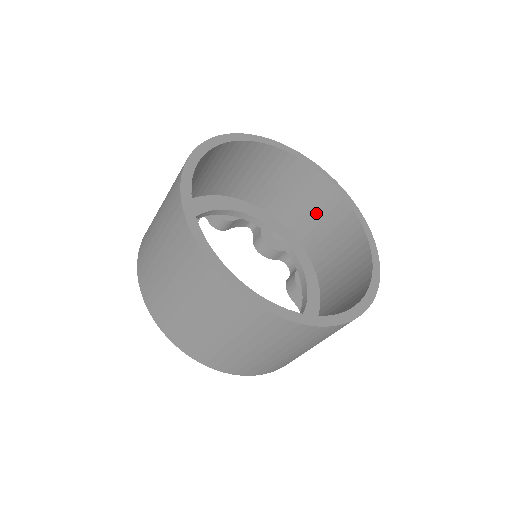
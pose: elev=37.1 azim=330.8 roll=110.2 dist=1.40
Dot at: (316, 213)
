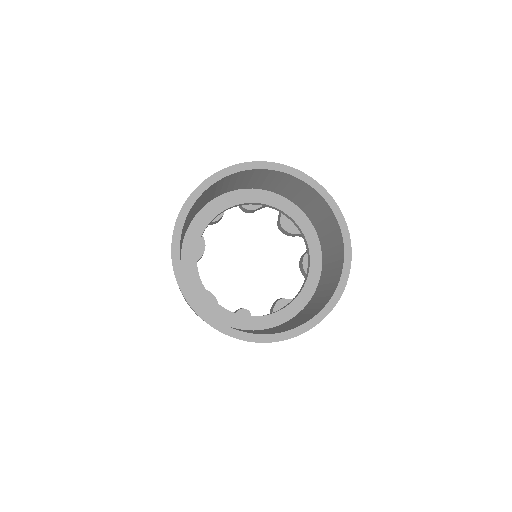
Dot at: (320, 214)
